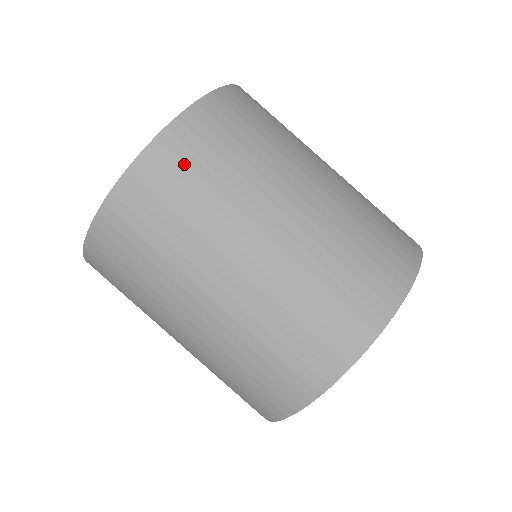
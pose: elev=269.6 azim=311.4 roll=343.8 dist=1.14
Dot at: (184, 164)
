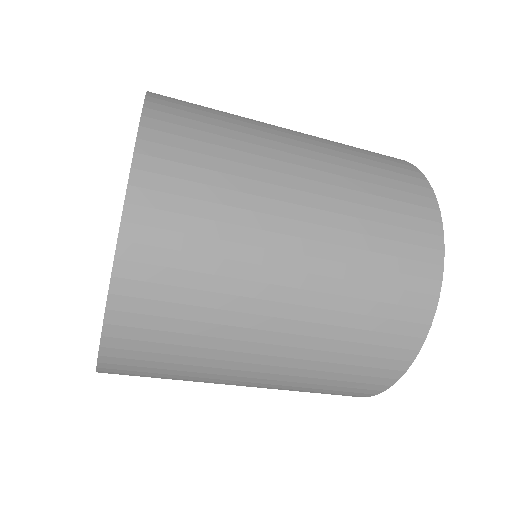
Dot at: (171, 233)
